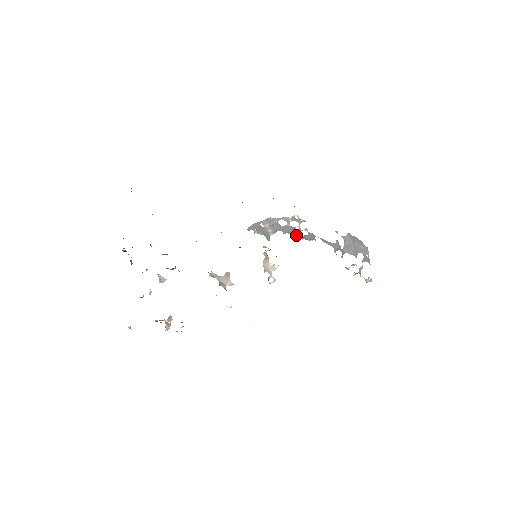
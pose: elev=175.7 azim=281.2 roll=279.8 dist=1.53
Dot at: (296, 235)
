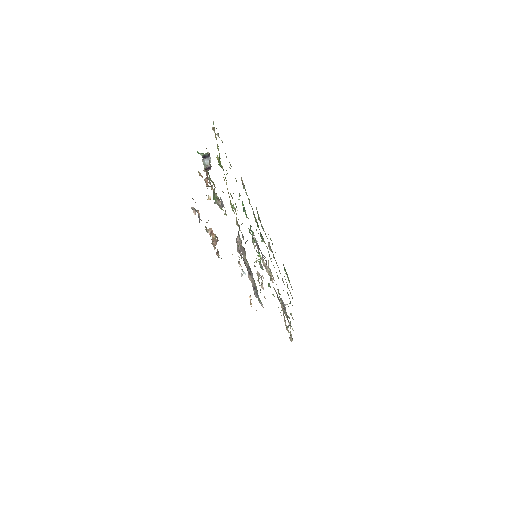
Dot at: (268, 268)
